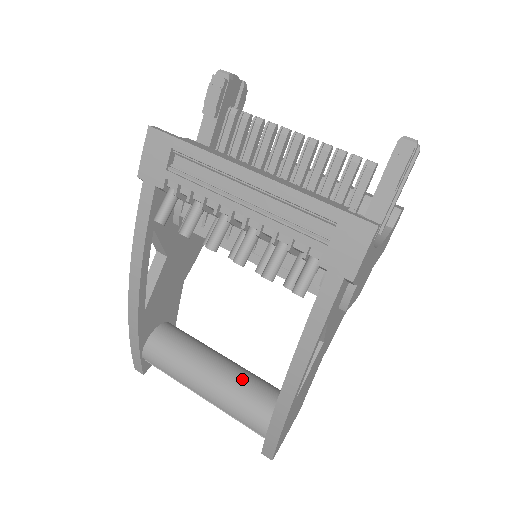
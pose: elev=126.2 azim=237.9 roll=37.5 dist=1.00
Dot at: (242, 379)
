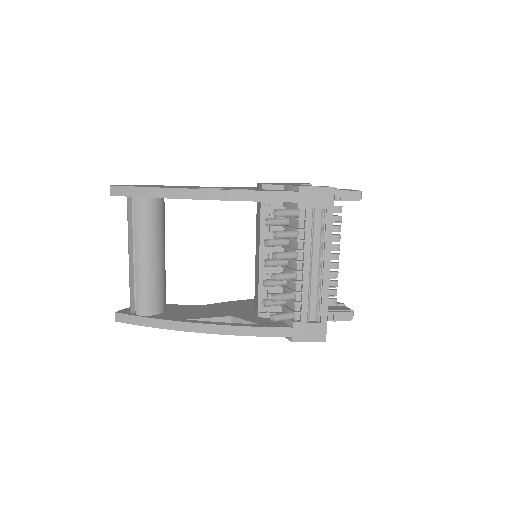
Dot at: (164, 278)
